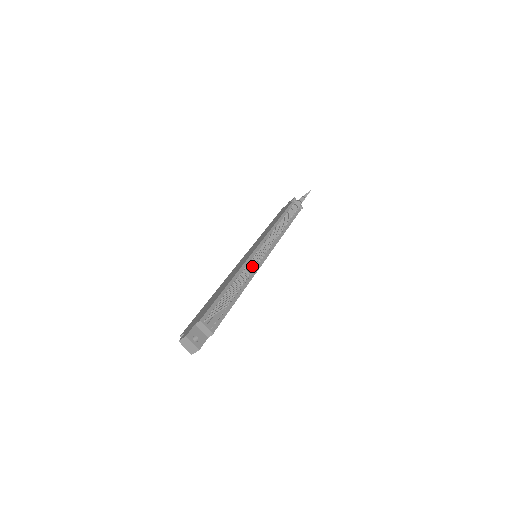
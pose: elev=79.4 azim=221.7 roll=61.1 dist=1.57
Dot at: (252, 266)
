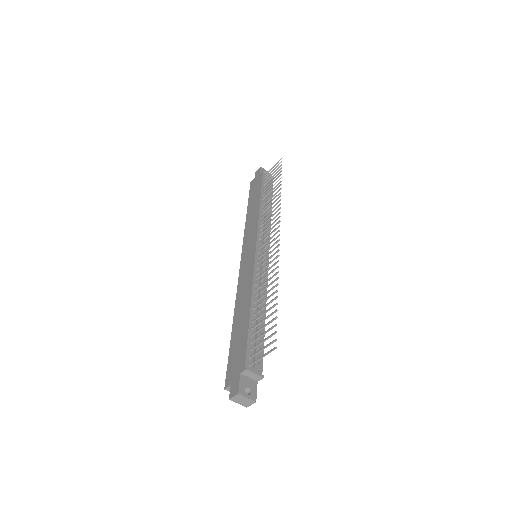
Dot at: (270, 279)
